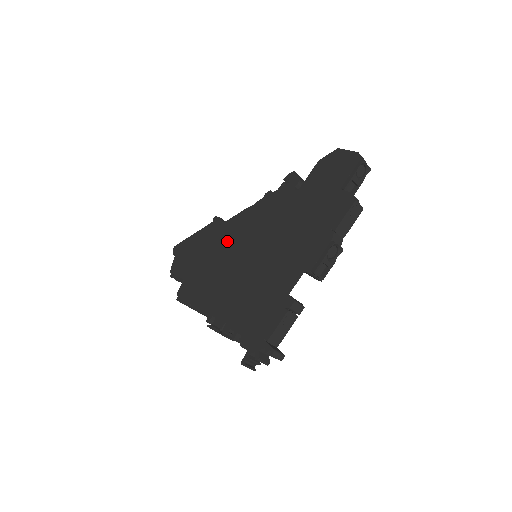
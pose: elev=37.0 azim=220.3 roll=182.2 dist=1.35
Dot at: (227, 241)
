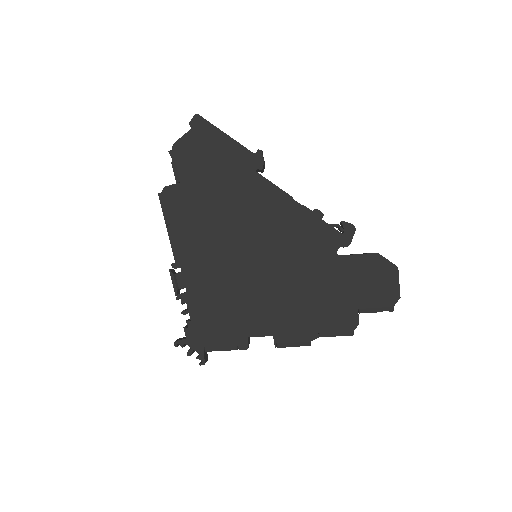
Dot at: (248, 206)
